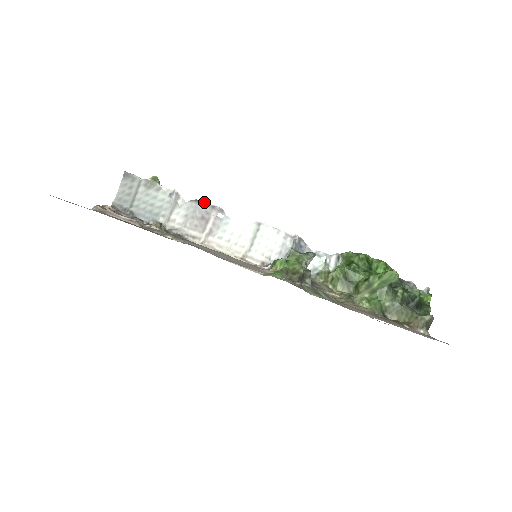
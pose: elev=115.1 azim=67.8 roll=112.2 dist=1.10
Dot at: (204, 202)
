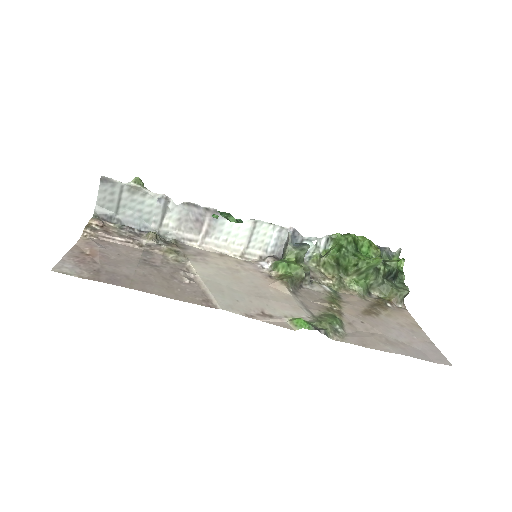
Dot at: (197, 205)
